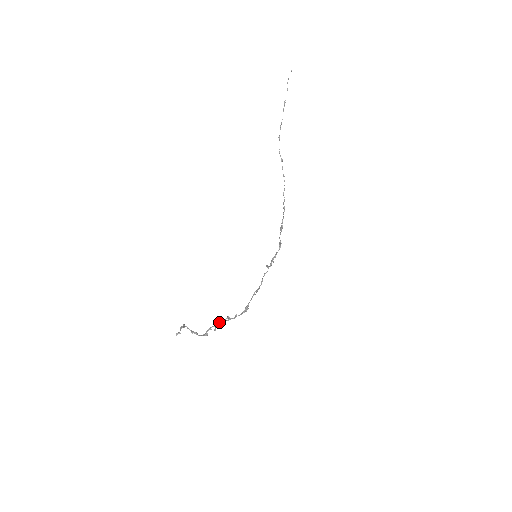
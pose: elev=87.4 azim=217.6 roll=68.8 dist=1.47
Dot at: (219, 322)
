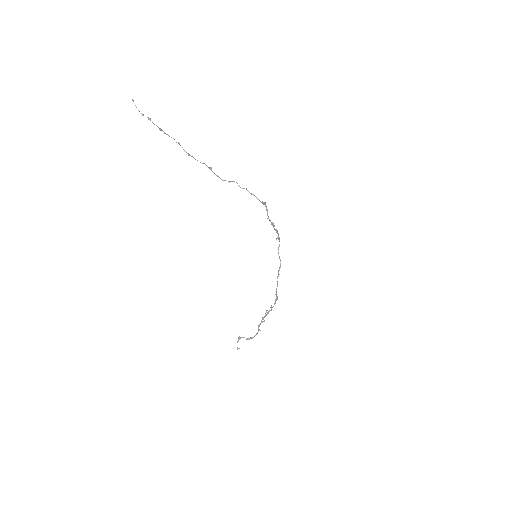
Dot at: (262, 318)
